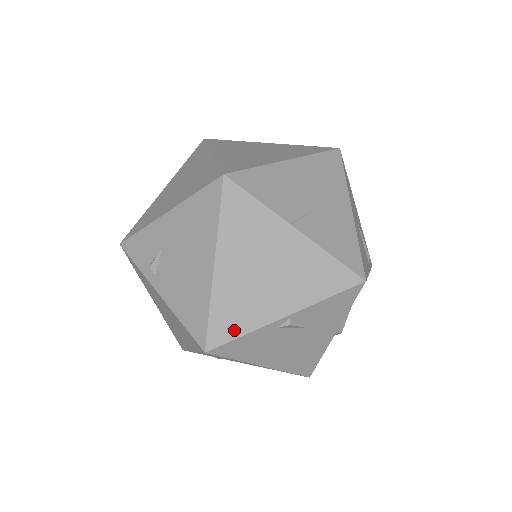
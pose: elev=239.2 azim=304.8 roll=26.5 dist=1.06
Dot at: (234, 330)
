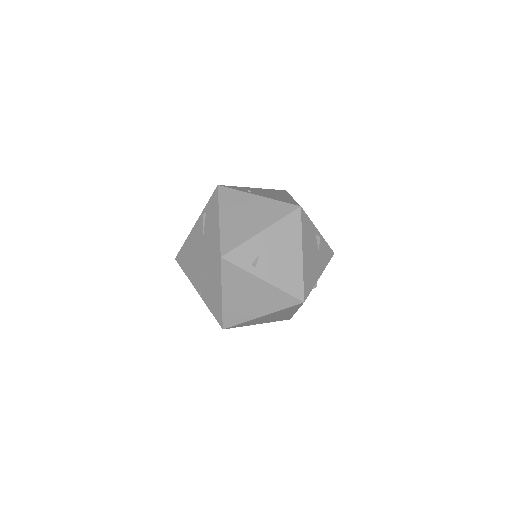
Dot at: occluded
